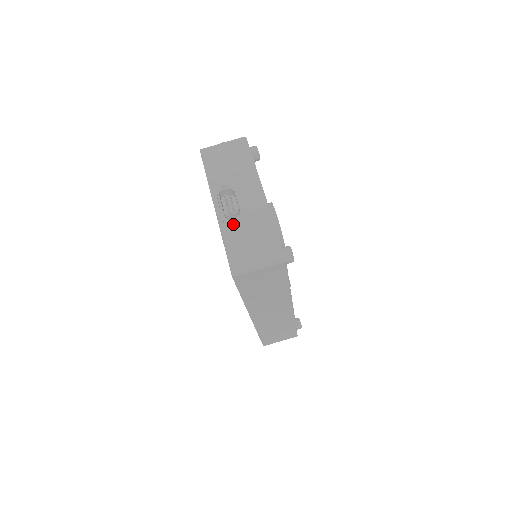
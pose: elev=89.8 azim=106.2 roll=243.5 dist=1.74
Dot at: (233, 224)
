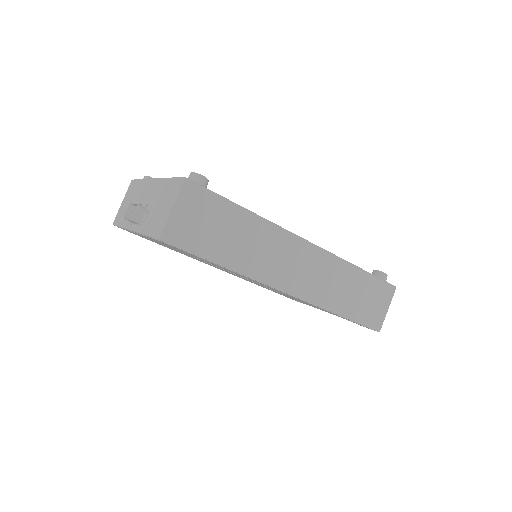
Dot at: (144, 218)
